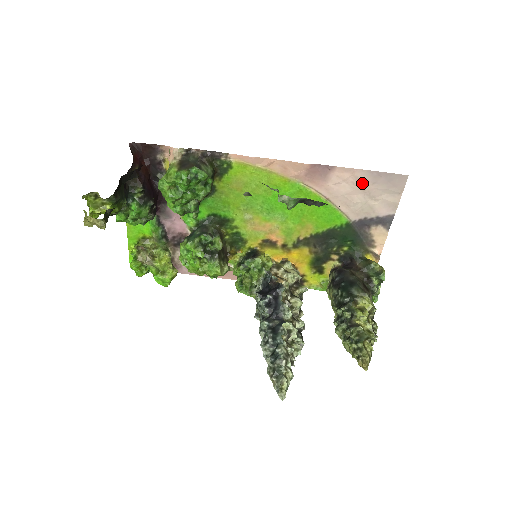
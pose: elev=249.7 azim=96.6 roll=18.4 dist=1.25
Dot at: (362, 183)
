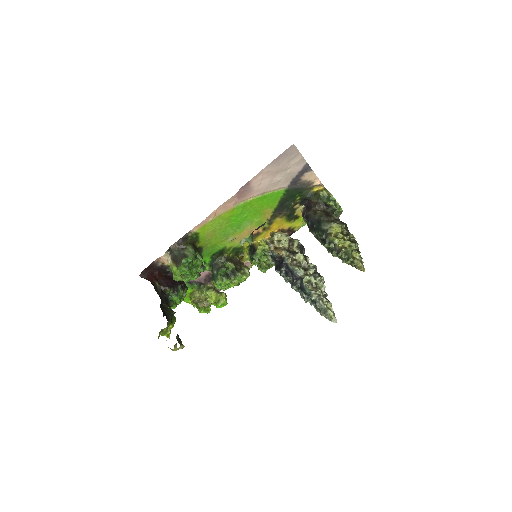
Dot at: (272, 171)
